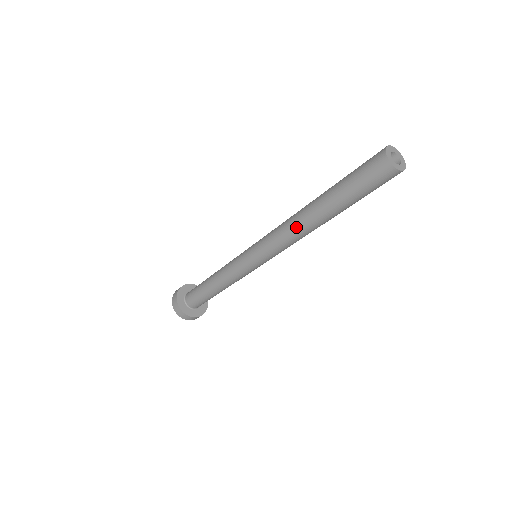
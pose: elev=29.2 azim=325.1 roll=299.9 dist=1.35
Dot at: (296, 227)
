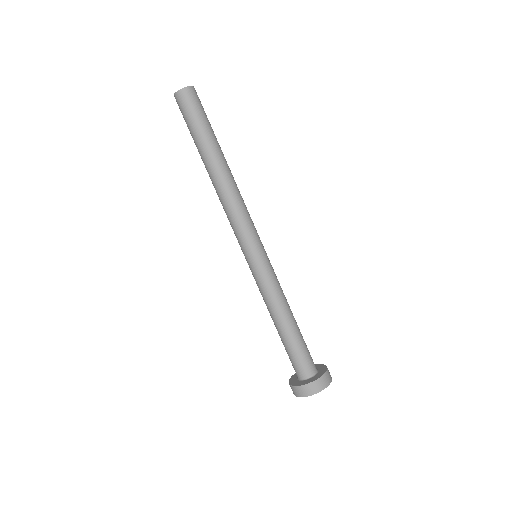
Dot at: (225, 189)
